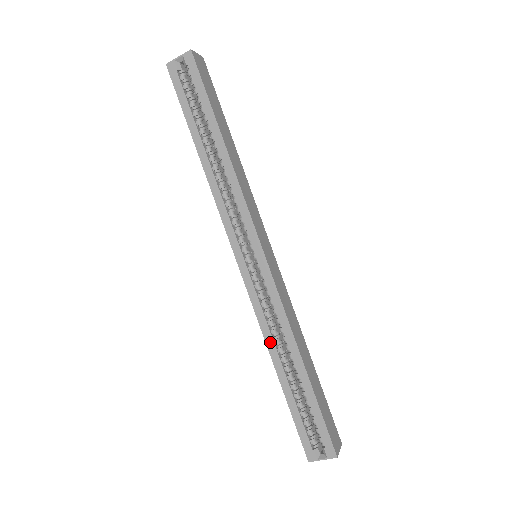
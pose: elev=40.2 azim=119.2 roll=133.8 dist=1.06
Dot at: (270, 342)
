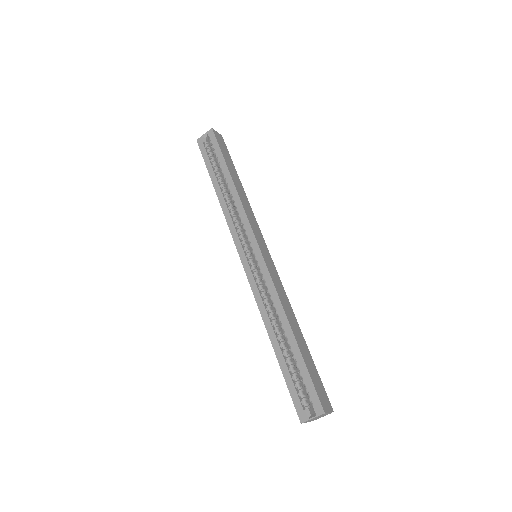
Dot at: (265, 317)
